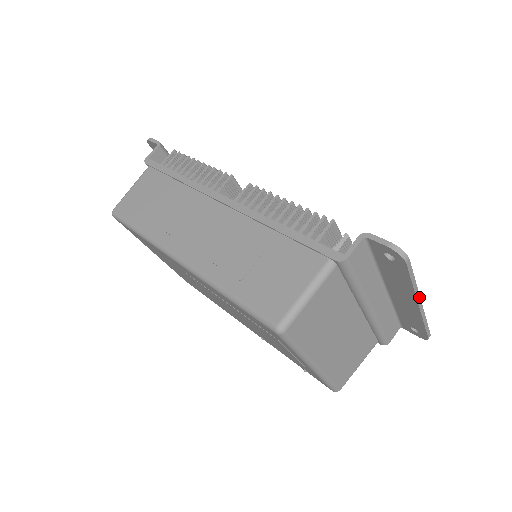
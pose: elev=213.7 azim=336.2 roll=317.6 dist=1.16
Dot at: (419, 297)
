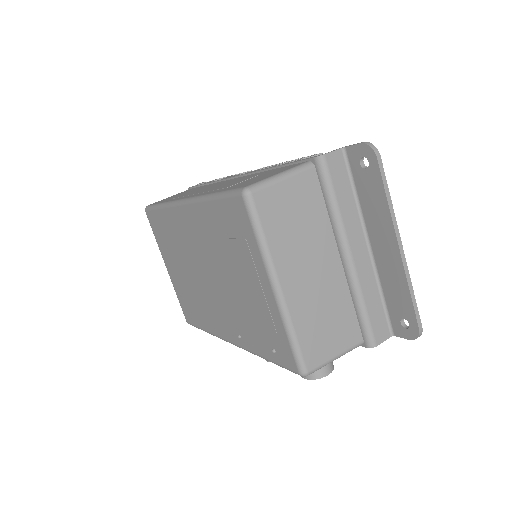
Dot at: (398, 232)
